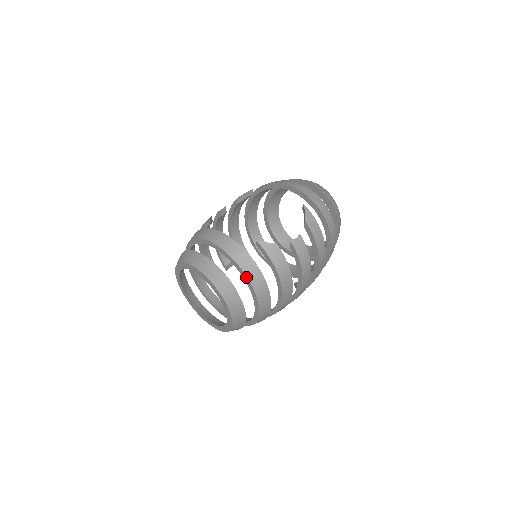
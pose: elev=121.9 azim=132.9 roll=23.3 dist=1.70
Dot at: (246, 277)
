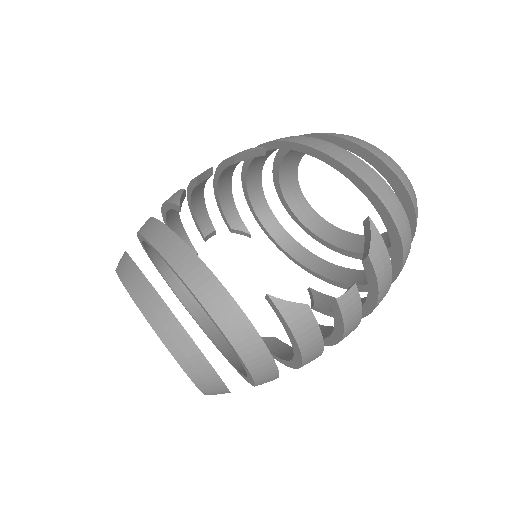
Dot at: (239, 357)
